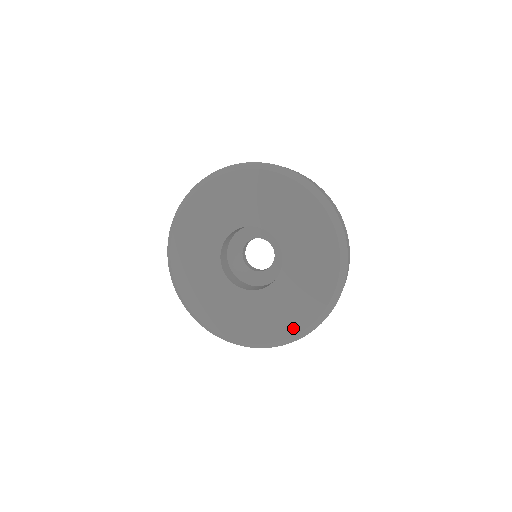
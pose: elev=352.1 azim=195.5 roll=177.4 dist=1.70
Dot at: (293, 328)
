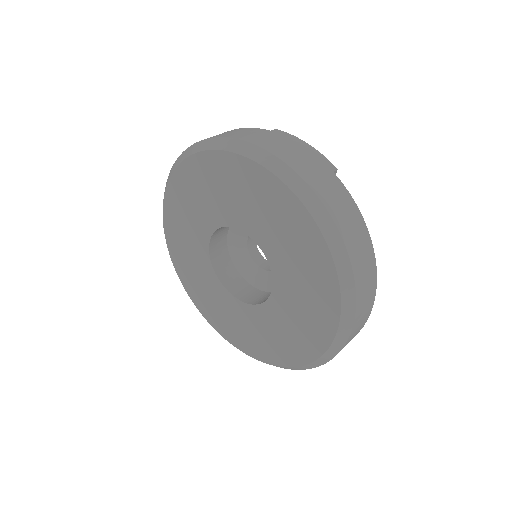
Dot at: (264, 356)
